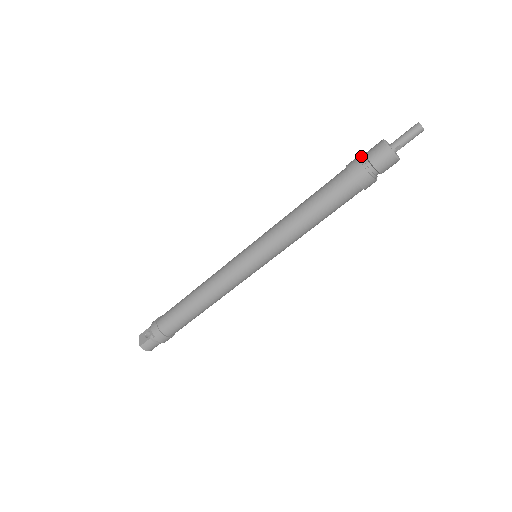
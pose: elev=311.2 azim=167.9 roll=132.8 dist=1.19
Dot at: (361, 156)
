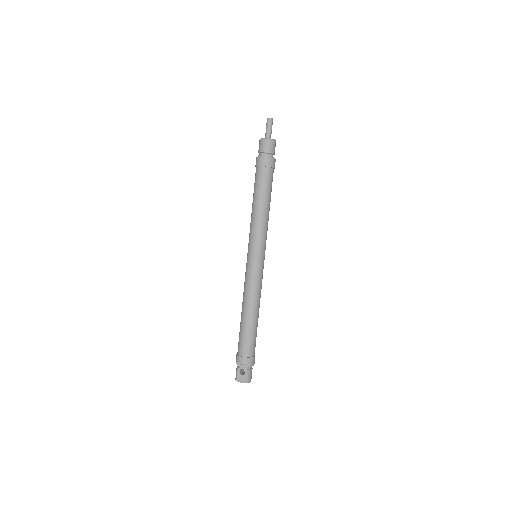
Dot at: (258, 155)
